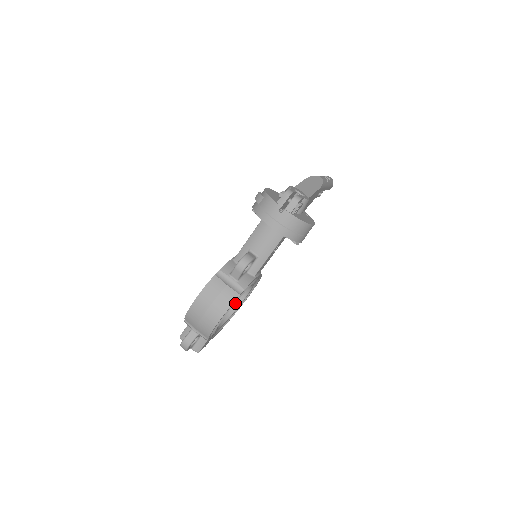
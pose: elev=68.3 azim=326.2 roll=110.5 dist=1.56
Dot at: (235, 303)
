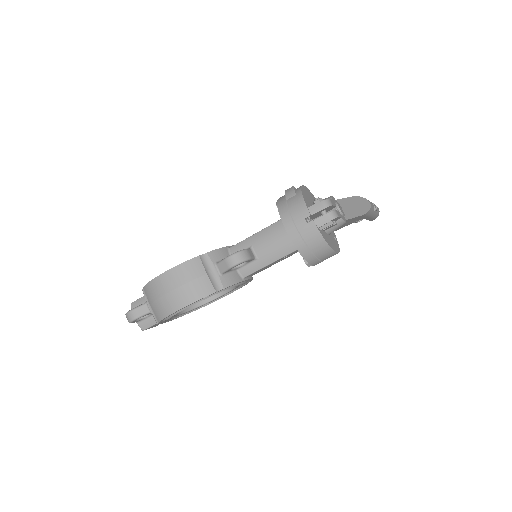
Dot at: occluded
